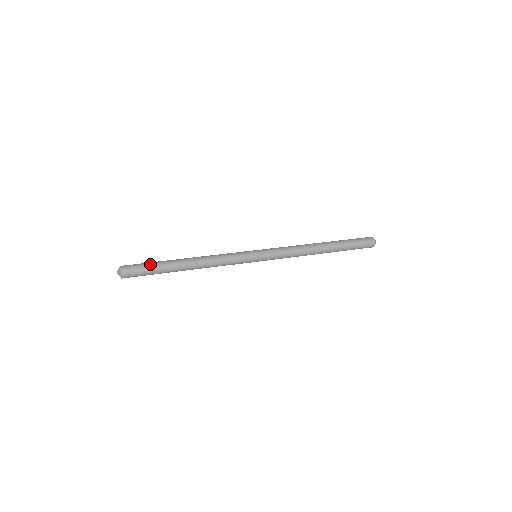
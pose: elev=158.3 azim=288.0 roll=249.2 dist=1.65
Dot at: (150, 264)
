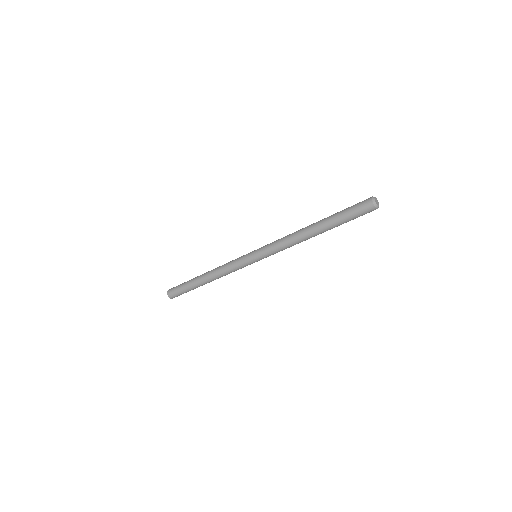
Dot at: occluded
